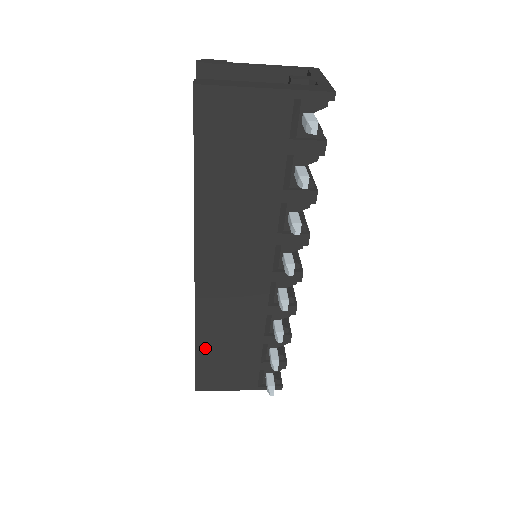
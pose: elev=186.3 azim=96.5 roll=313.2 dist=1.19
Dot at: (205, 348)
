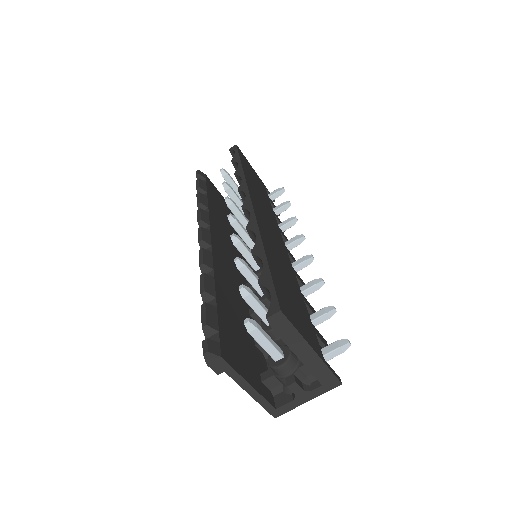
Dot at: (272, 262)
